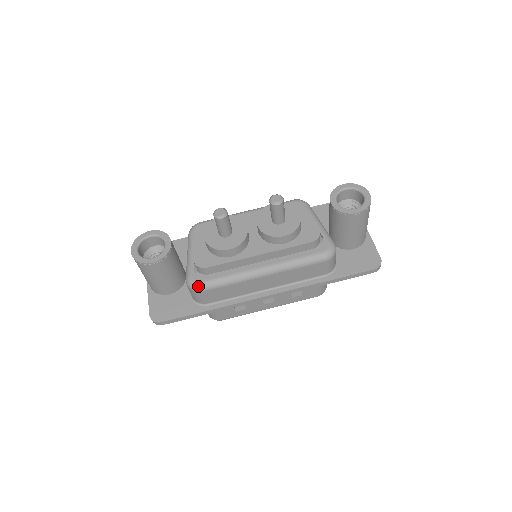
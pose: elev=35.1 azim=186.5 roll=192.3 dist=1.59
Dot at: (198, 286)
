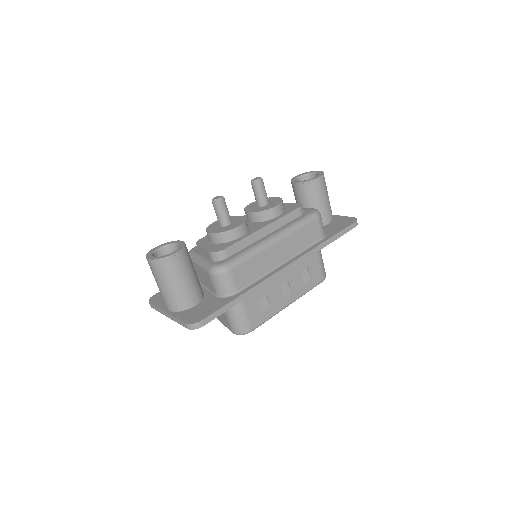
Dot at: (224, 266)
